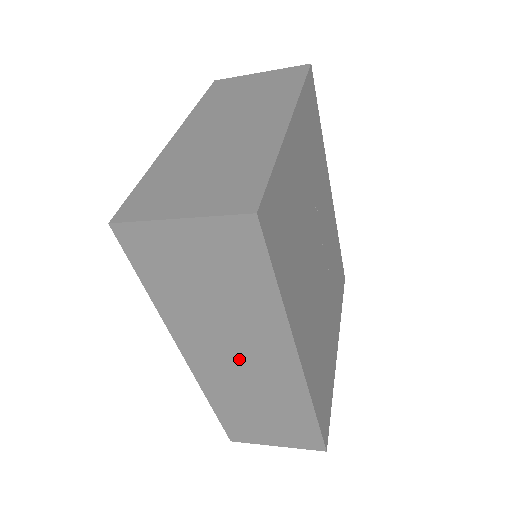
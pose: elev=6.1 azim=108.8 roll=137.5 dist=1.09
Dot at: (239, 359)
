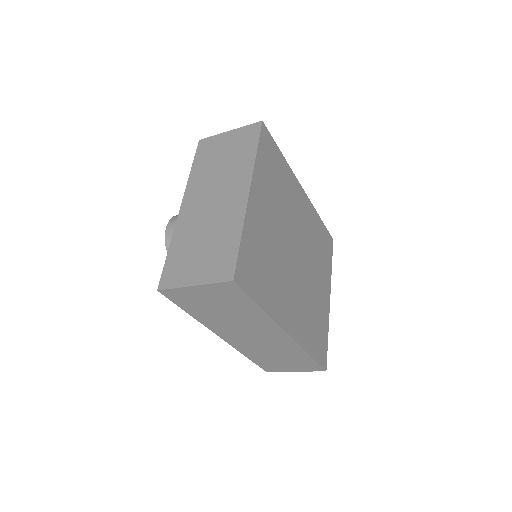
Dot at: (253, 336)
